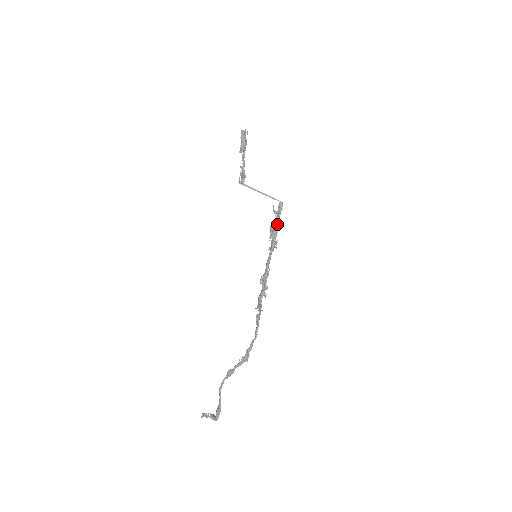
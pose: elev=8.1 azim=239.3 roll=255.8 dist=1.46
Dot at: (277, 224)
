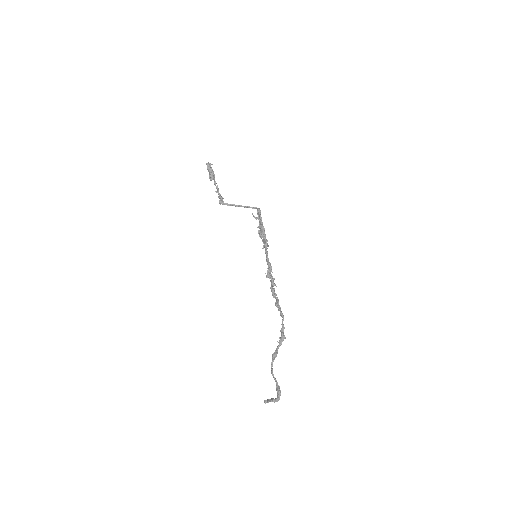
Dot at: (262, 226)
